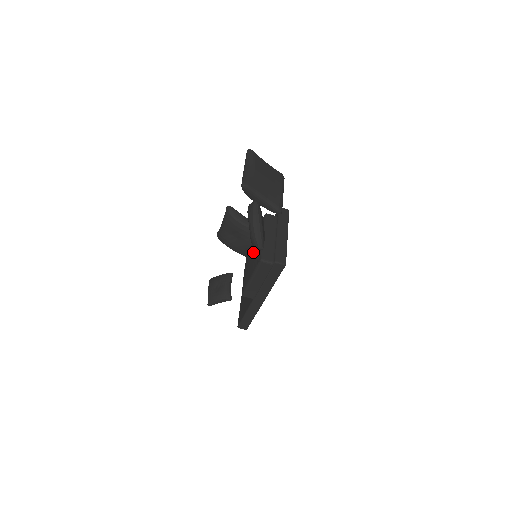
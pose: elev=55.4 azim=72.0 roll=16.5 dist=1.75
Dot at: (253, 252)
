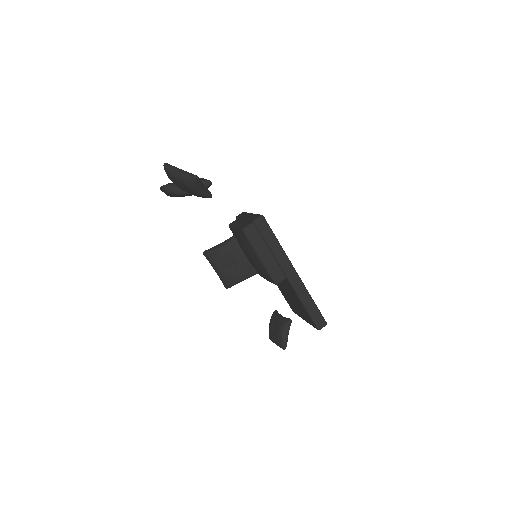
Dot at: (243, 246)
